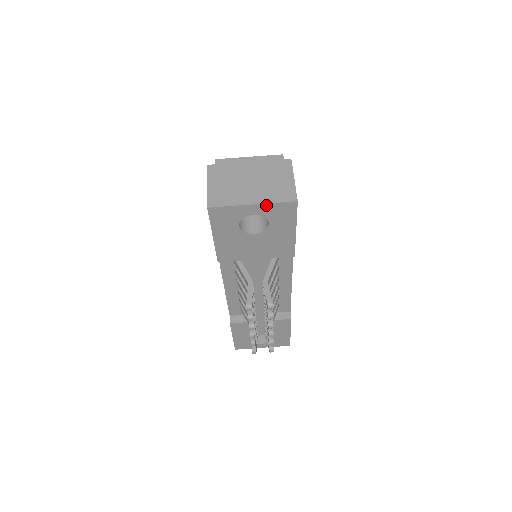
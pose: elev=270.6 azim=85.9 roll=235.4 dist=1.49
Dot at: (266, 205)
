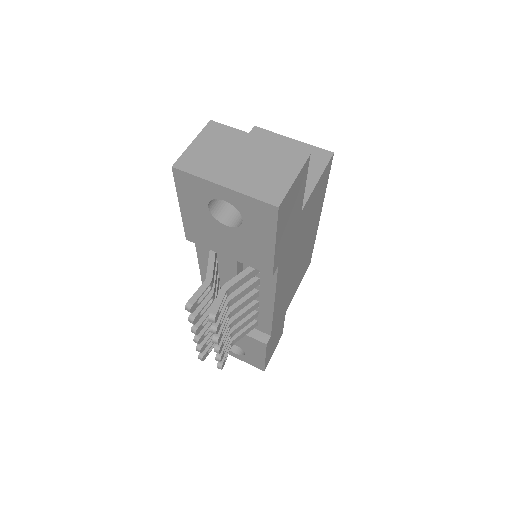
Dot at: (240, 195)
